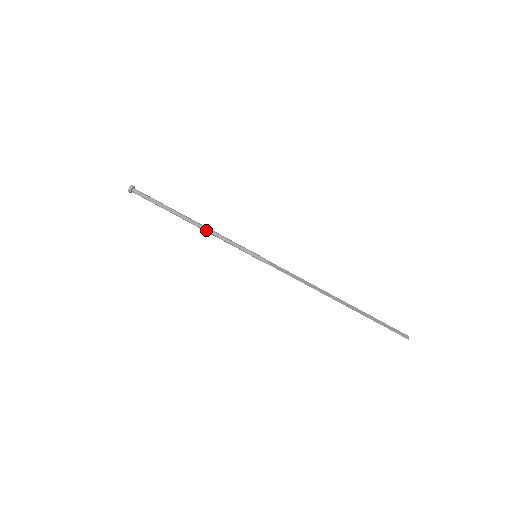
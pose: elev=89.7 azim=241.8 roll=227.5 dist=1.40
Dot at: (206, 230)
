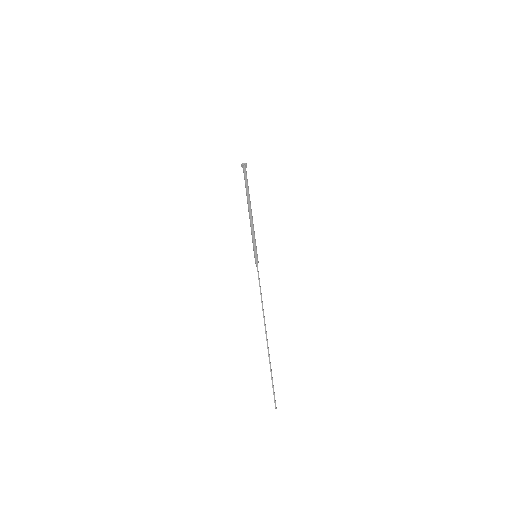
Dot at: (251, 216)
